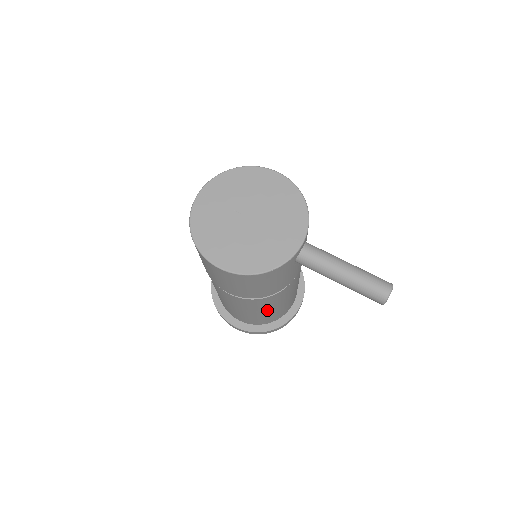
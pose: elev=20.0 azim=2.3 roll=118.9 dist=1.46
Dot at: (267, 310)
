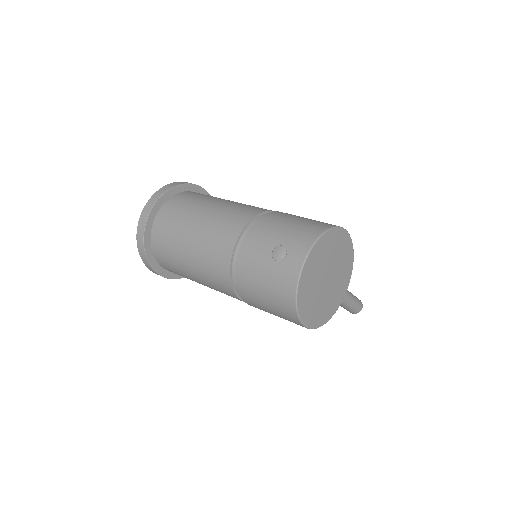
Dot at: occluded
